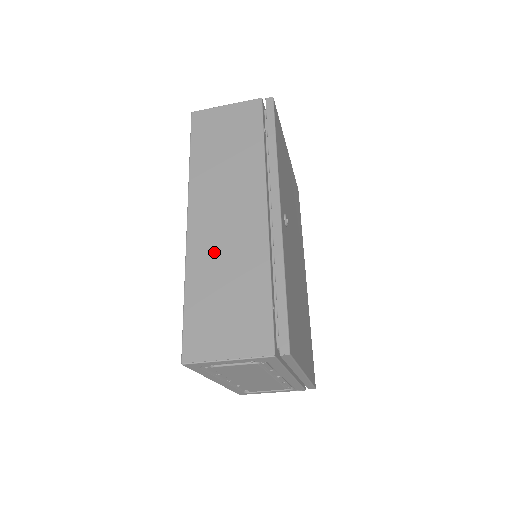
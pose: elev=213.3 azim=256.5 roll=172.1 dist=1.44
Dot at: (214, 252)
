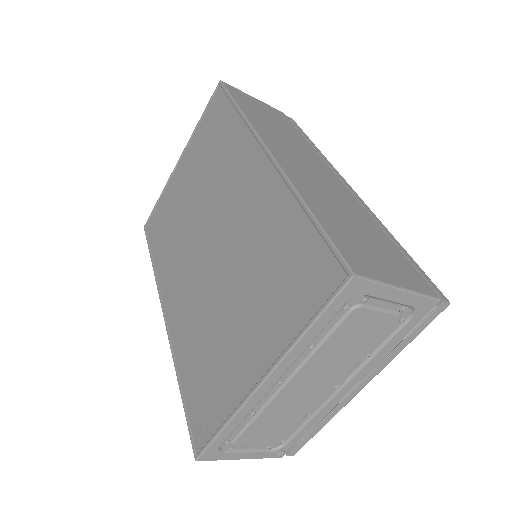
Dot at: (316, 187)
